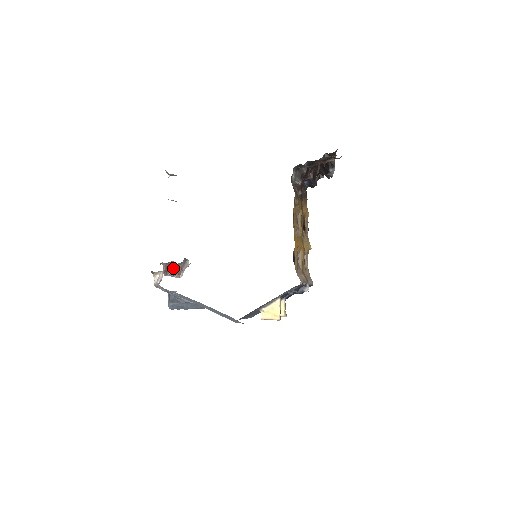
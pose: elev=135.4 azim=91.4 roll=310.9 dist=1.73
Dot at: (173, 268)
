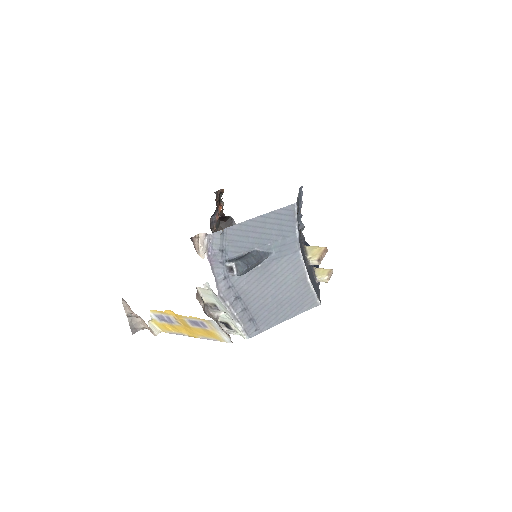
Dot at: (214, 319)
